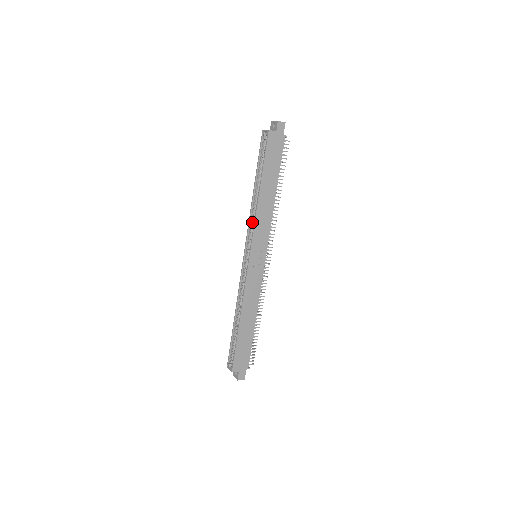
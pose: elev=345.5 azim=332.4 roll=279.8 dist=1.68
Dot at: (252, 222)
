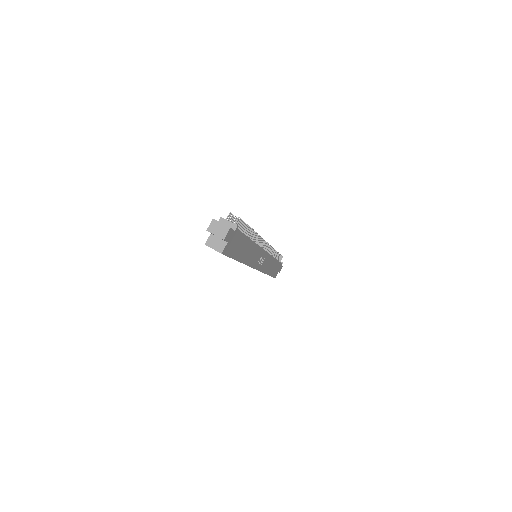
Dot at: occluded
